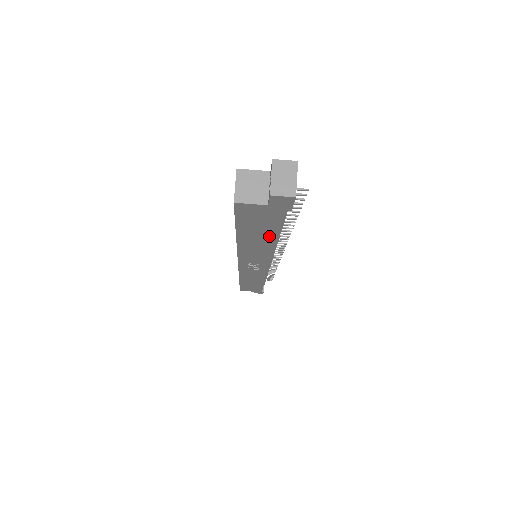
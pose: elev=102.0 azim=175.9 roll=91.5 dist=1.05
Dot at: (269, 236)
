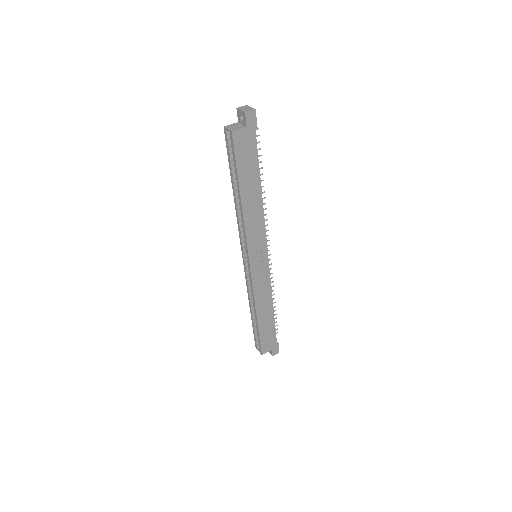
Dot at: (256, 180)
